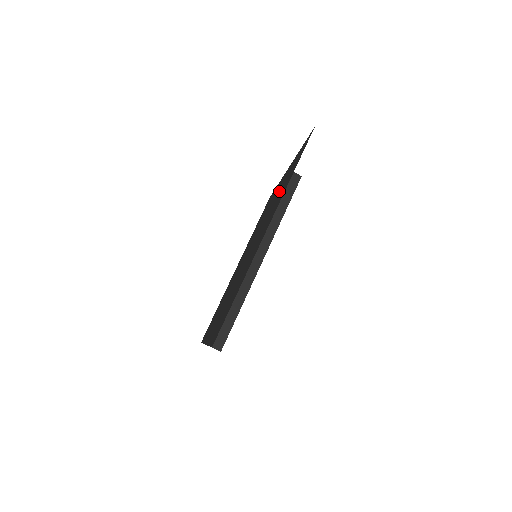
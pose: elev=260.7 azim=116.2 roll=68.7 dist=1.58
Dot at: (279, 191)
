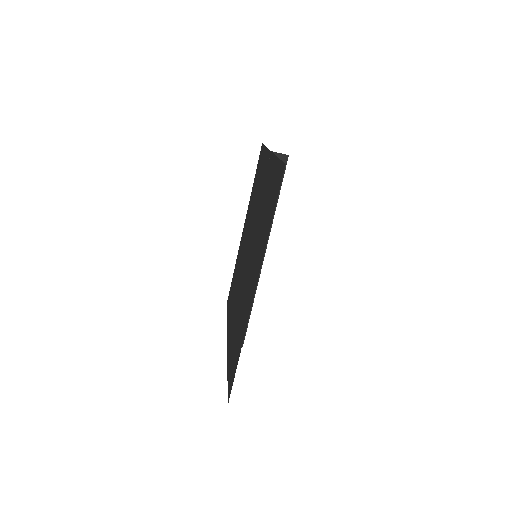
Dot at: (264, 203)
